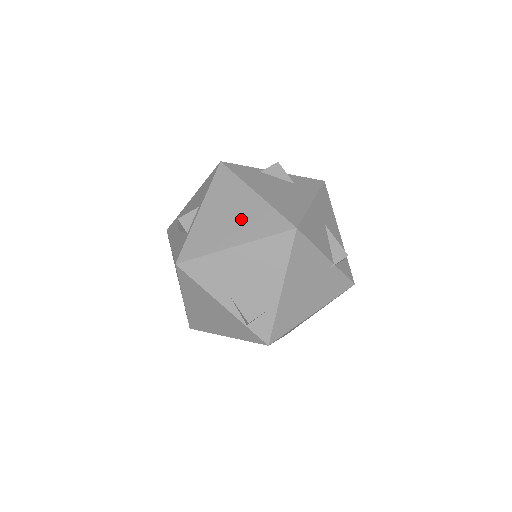
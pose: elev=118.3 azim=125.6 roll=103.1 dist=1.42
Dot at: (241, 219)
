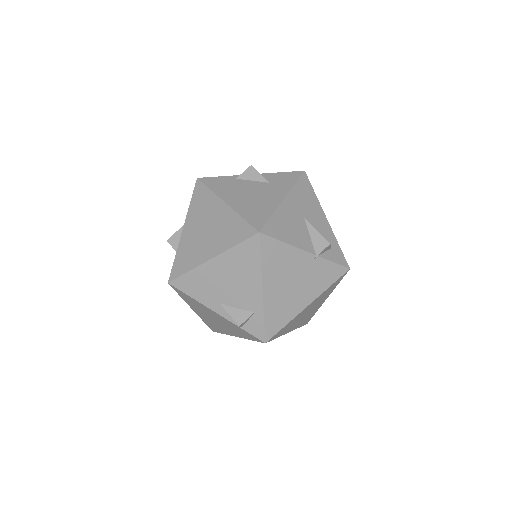
Dot at: (215, 232)
